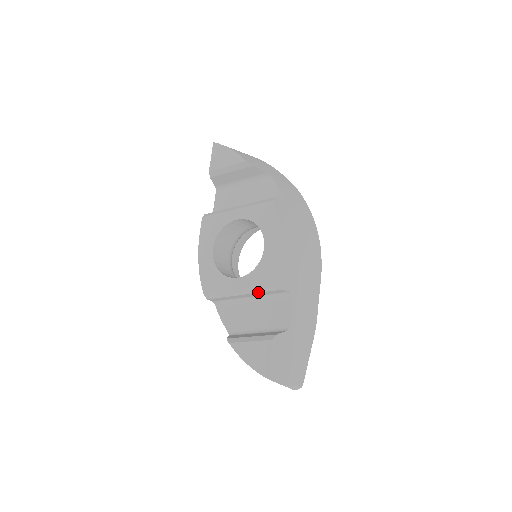
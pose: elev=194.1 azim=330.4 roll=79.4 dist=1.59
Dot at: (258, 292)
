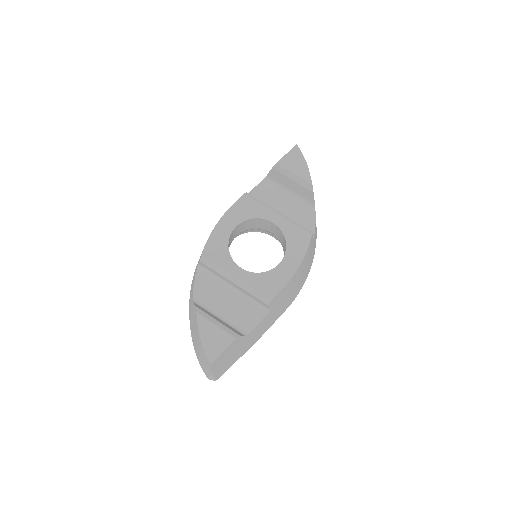
Dot at: (249, 292)
